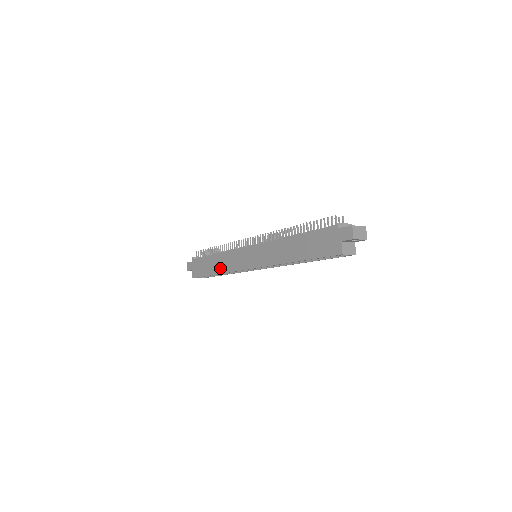
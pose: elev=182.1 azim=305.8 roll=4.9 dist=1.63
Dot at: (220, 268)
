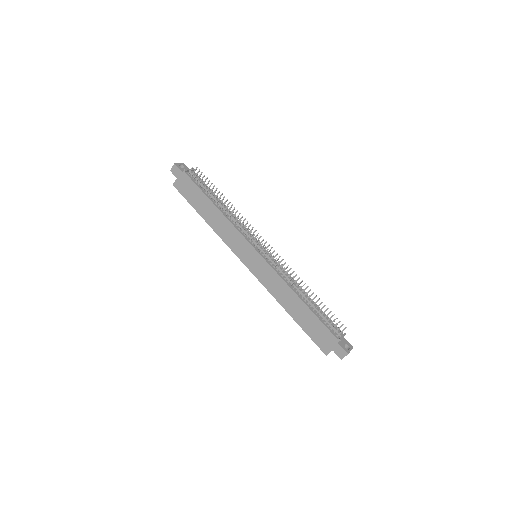
Dot at: (214, 224)
